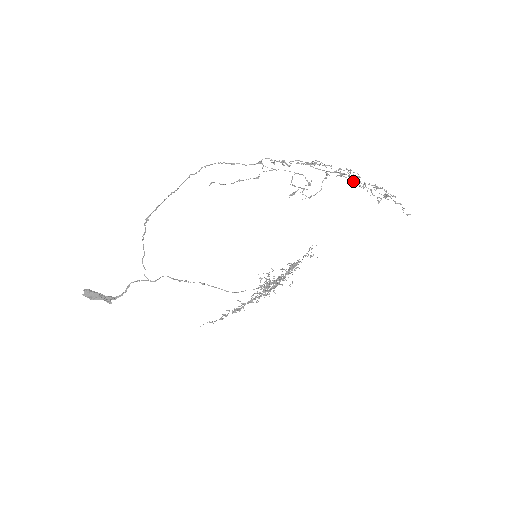
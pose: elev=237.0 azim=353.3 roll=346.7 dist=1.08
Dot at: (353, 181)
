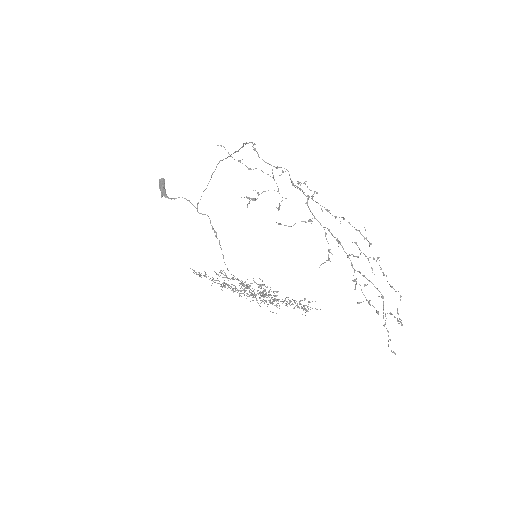
Dot at: occluded
